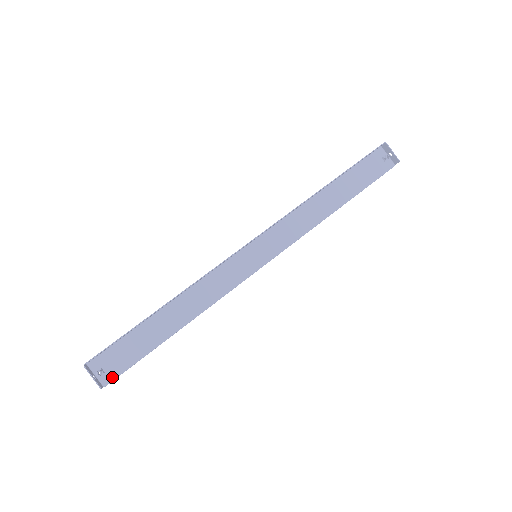
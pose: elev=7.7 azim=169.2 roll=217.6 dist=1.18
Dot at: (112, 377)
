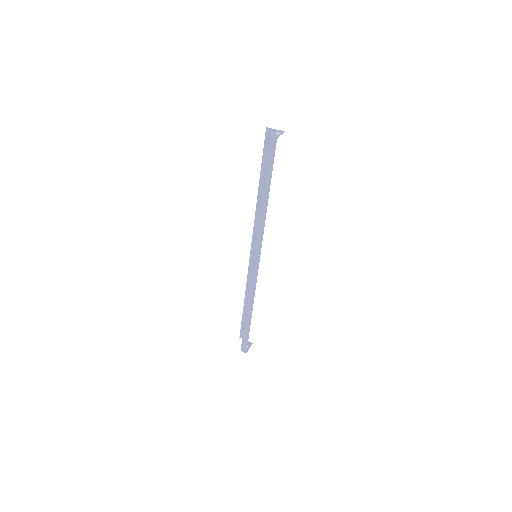
Dot at: occluded
